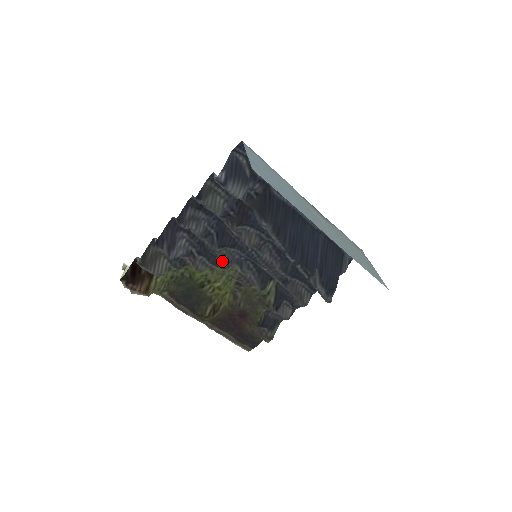
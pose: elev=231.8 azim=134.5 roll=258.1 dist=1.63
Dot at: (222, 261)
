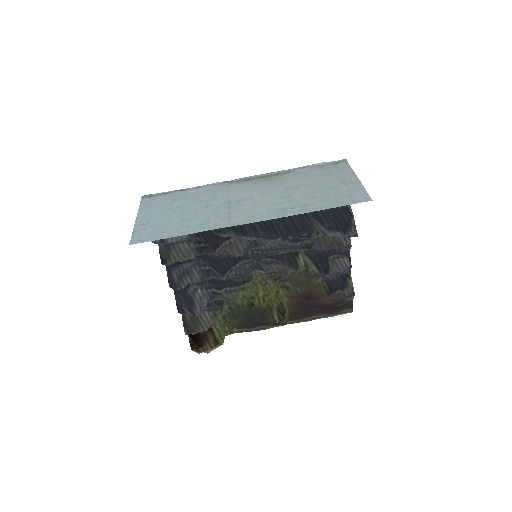
Dot at: (242, 278)
